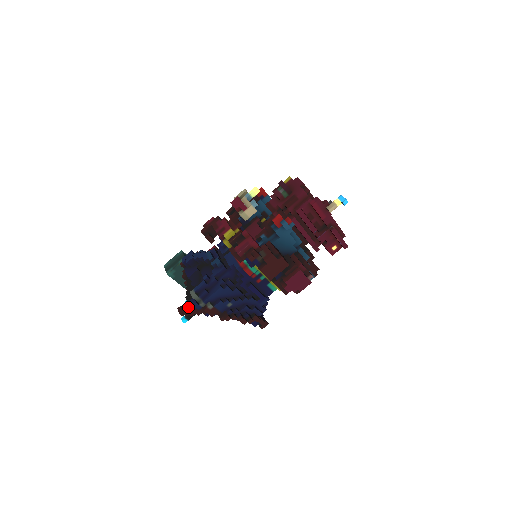
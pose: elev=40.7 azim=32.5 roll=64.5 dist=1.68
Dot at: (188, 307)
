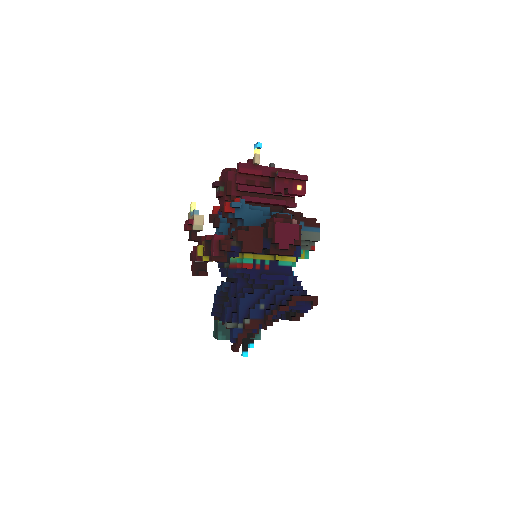
Dot at: (232, 339)
